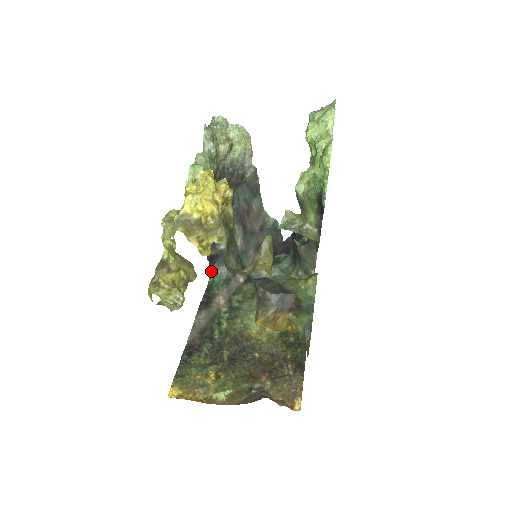
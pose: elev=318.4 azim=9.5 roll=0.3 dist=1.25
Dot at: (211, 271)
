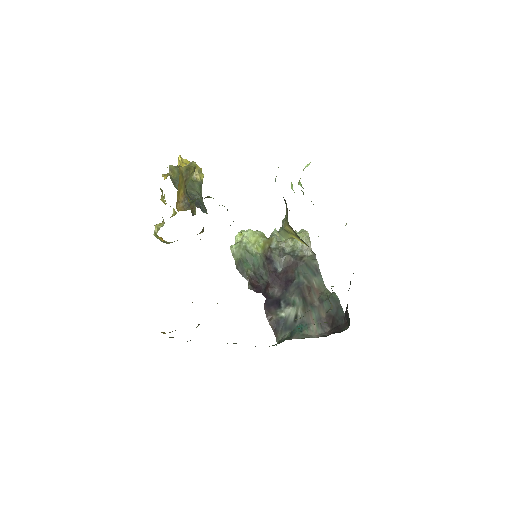
Dot at: occluded
